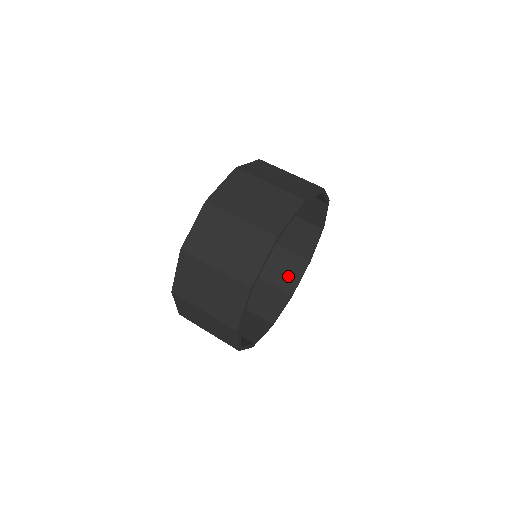
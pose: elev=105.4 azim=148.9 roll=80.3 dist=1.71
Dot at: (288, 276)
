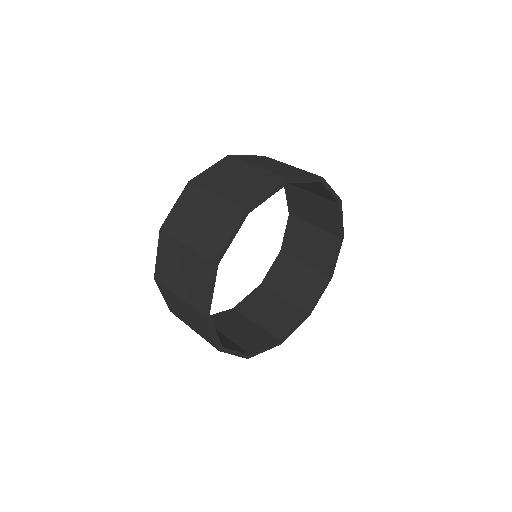
Dot at: (306, 293)
